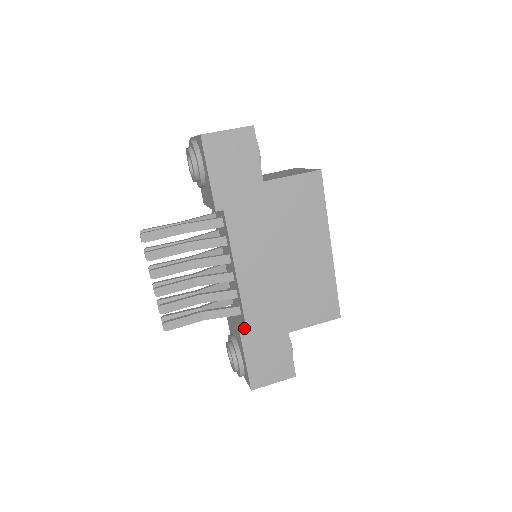
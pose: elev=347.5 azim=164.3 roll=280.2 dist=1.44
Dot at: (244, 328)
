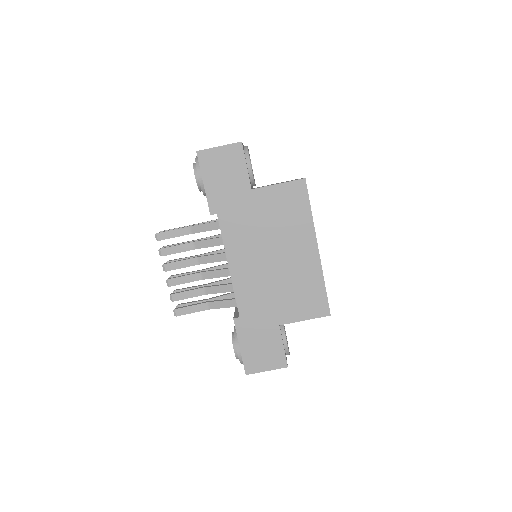
Dot at: (238, 318)
